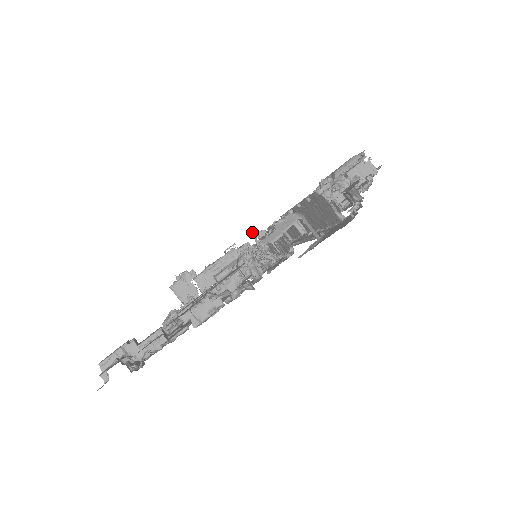
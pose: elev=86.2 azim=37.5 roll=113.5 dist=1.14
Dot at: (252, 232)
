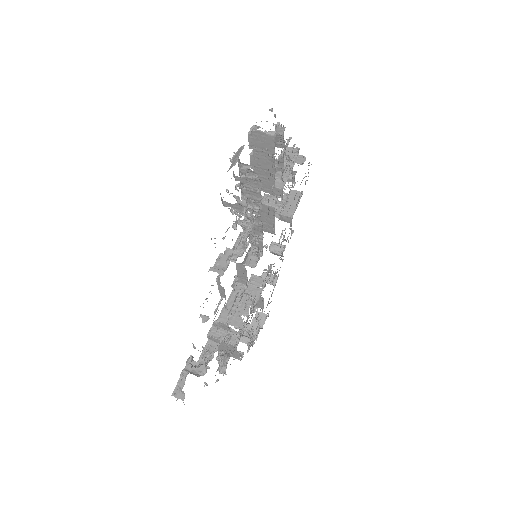
Dot at: (232, 211)
